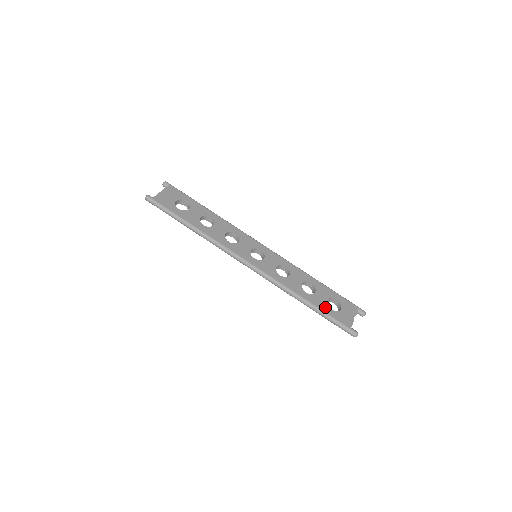
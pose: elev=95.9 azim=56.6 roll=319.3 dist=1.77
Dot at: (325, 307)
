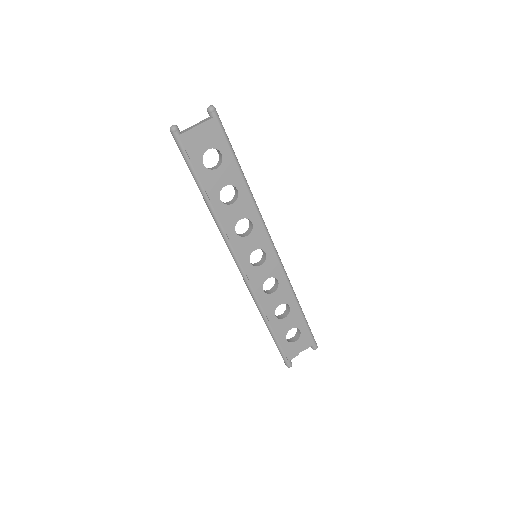
Dot at: (282, 336)
